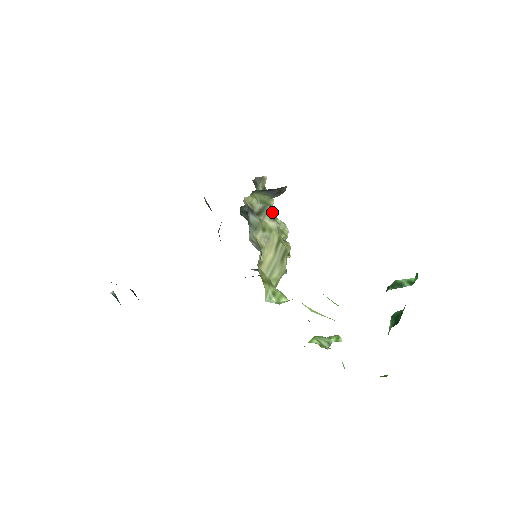
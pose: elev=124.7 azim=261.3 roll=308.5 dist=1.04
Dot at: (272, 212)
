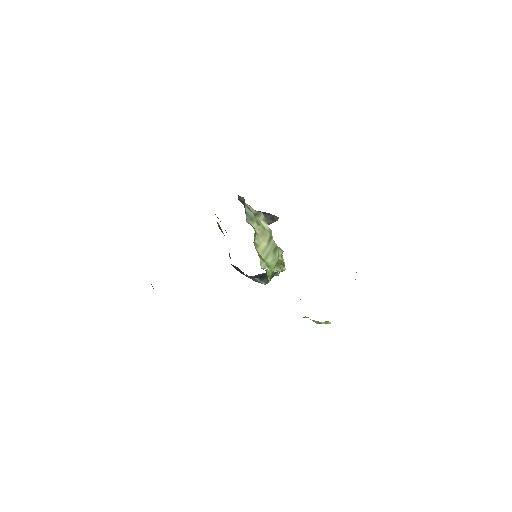
Dot at: (264, 216)
